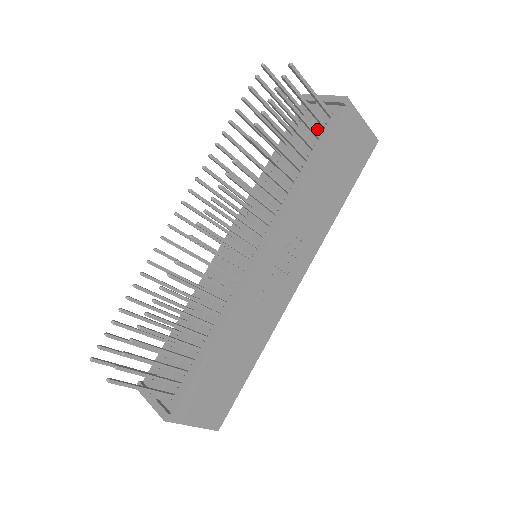
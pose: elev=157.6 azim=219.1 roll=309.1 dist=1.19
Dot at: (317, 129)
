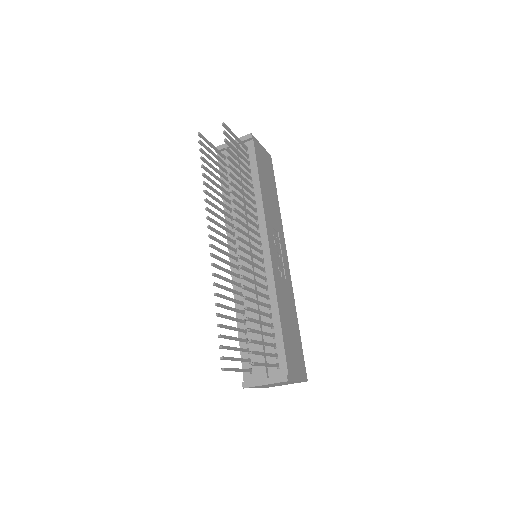
Dot at: occluded
